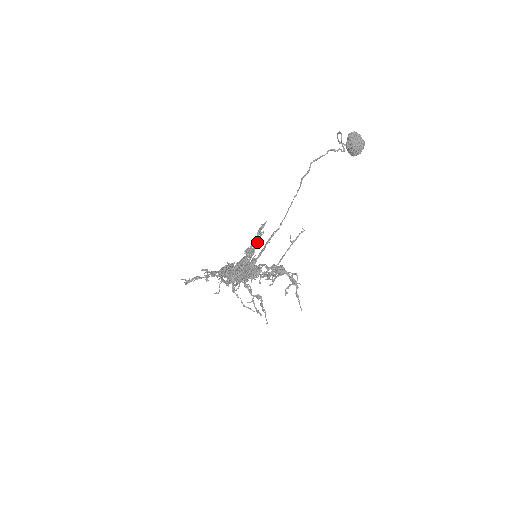
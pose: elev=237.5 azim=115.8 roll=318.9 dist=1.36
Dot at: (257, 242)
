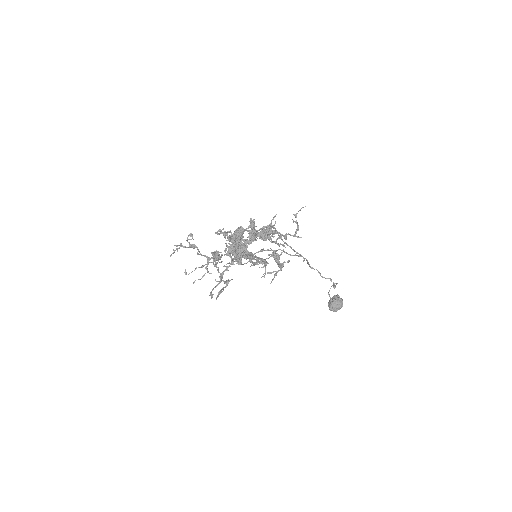
Dot at: (259, 258)
